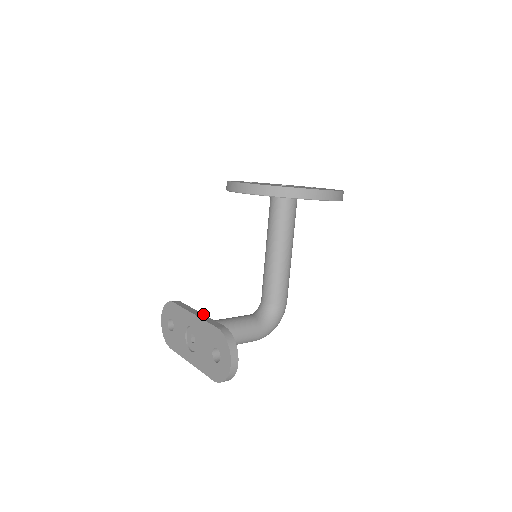
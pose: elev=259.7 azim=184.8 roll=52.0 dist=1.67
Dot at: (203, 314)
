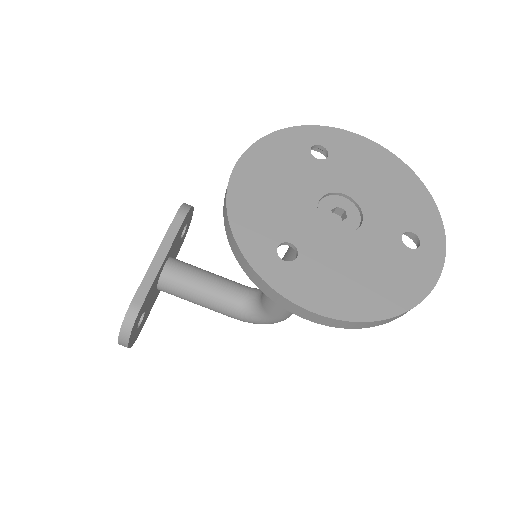
Dot at: (161, 264)
